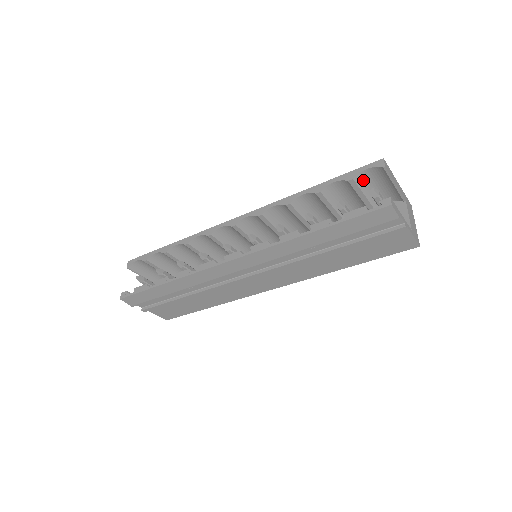
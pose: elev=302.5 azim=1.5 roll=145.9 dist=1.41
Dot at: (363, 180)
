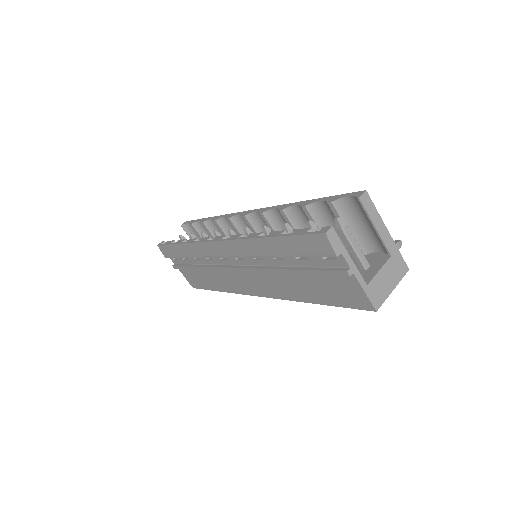
Dot at: (345, 209)
